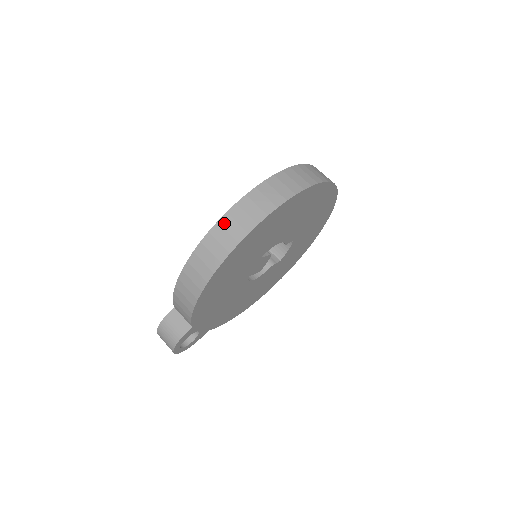
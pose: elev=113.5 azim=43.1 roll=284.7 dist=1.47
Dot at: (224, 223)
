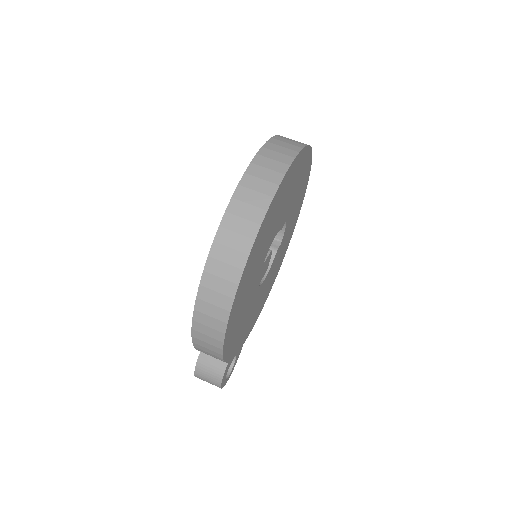
Dot at: (211, 269)
